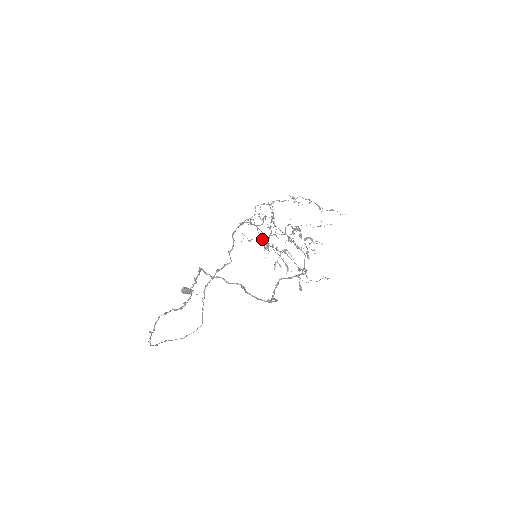
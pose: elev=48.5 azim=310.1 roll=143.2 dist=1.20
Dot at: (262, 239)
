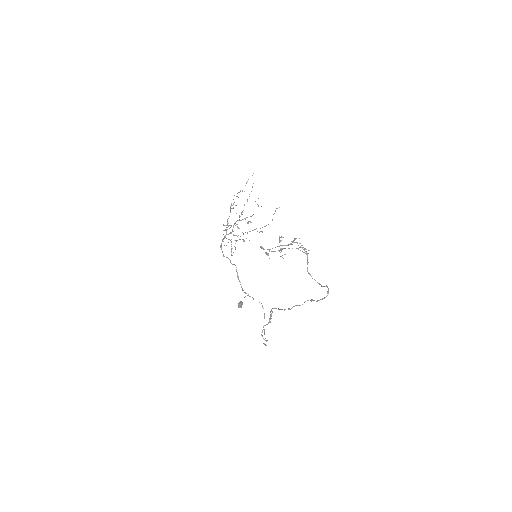
Dot at: occluded
